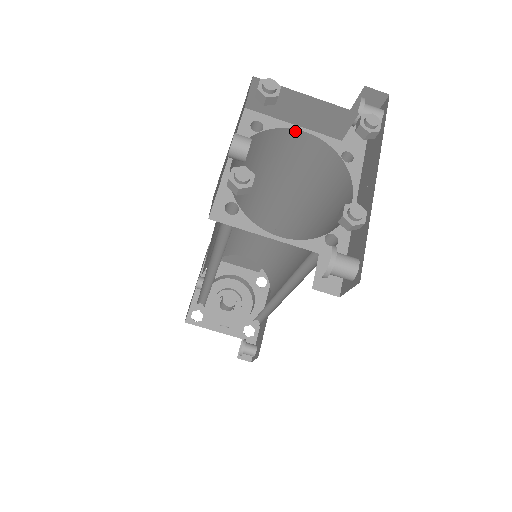
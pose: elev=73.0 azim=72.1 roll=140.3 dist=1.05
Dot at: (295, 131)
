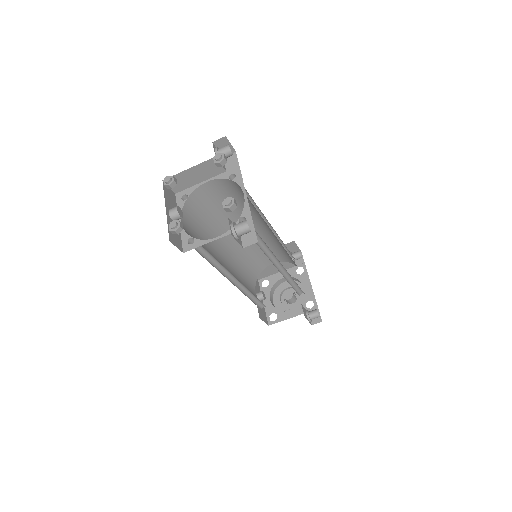
Dot at: (203, 185)
